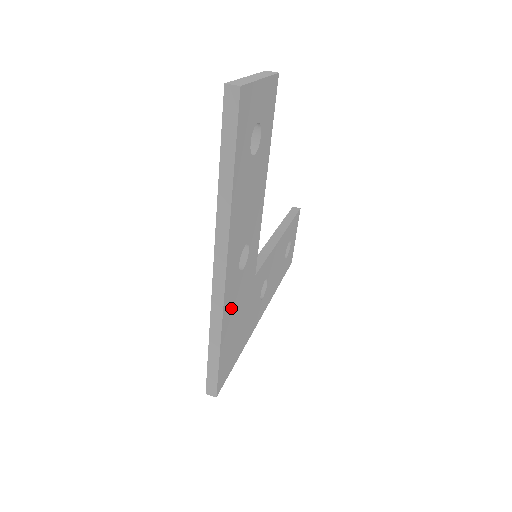
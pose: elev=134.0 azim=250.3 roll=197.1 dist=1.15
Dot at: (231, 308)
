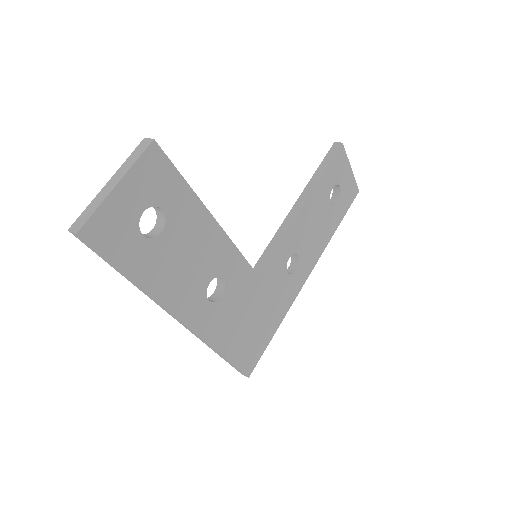
Dot at: (222, 328)
